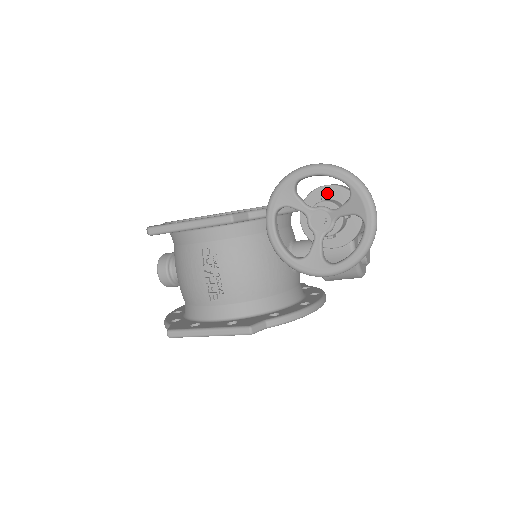
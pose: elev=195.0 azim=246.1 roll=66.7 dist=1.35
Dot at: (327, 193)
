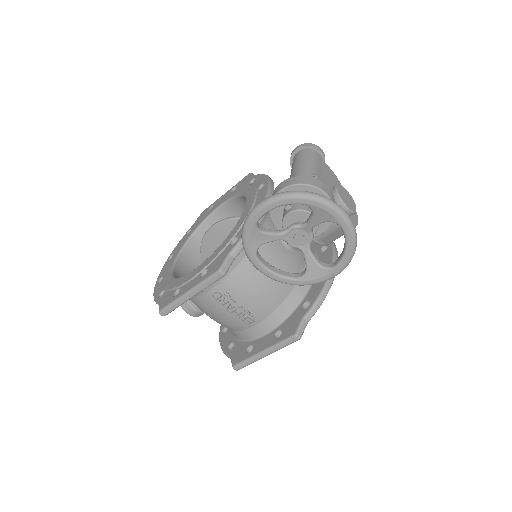
Dot at: occluded
